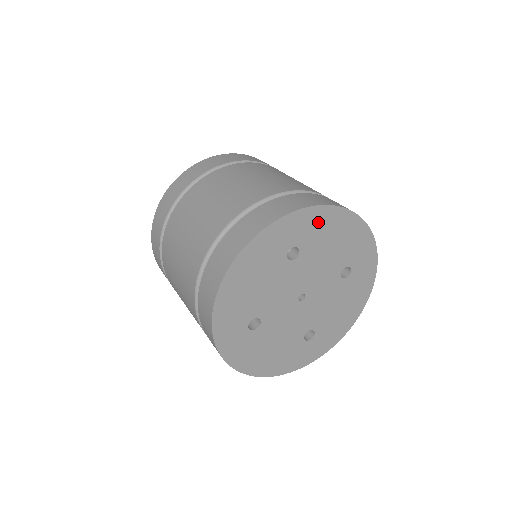
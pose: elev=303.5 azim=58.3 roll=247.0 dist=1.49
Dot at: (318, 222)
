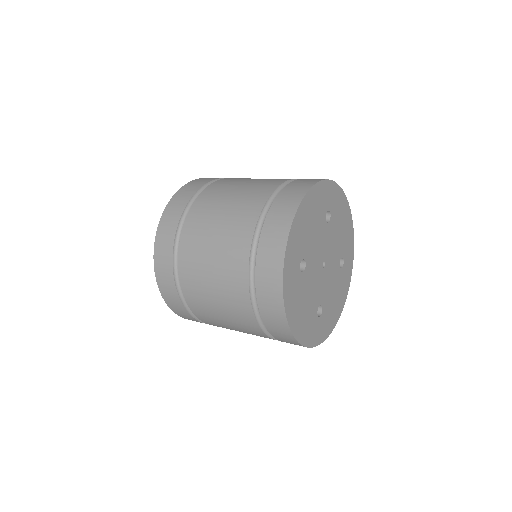
Dot at: (340, 203)
